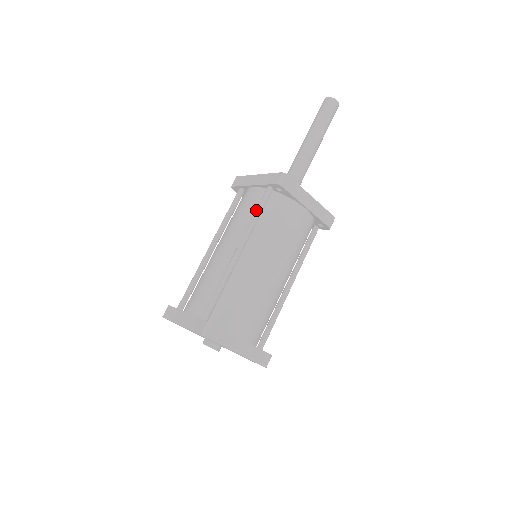
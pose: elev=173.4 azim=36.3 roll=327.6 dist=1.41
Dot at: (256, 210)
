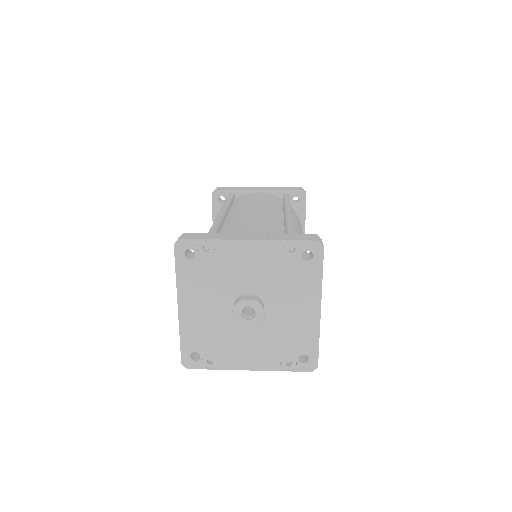
Dot at: (287, 198)
